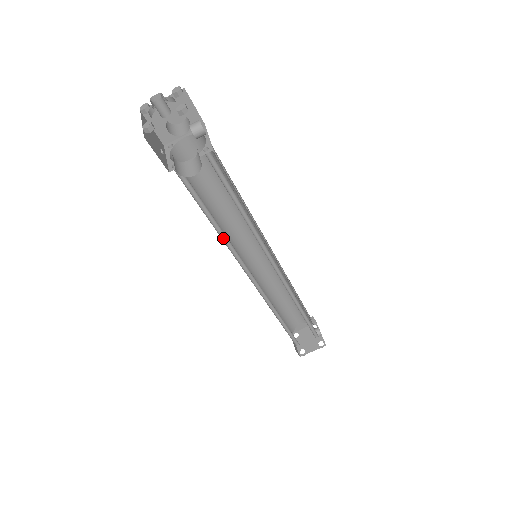
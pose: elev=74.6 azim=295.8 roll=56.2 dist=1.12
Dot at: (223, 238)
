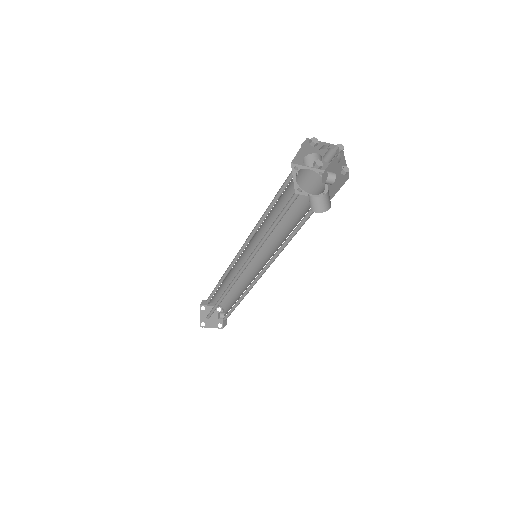
Dot at: (261, 239)
